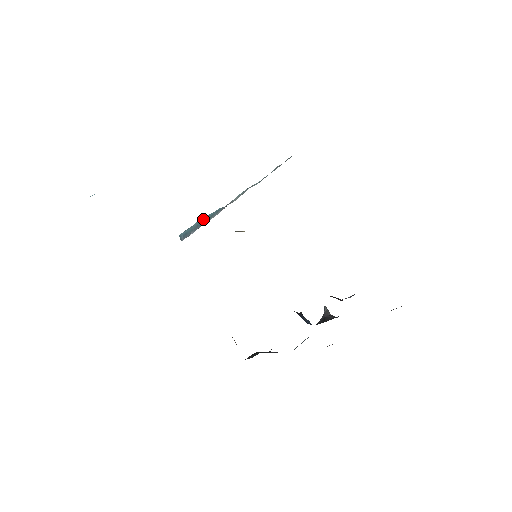
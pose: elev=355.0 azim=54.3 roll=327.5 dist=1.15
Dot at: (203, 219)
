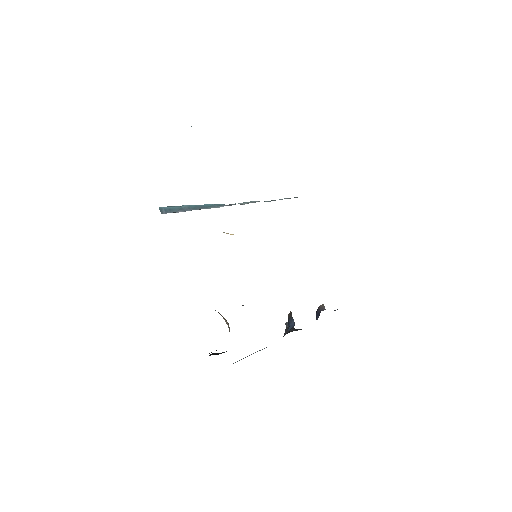
Dot at: (198, 205)
